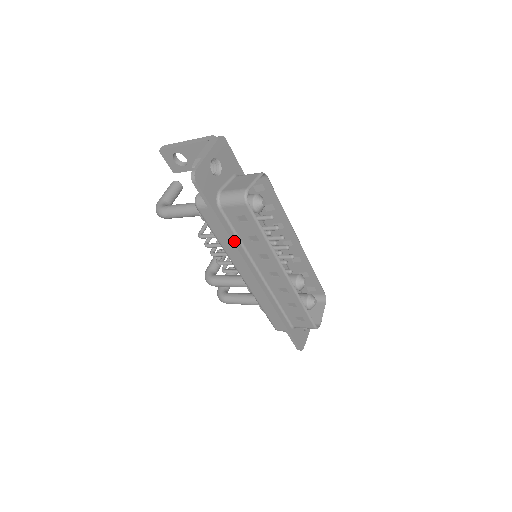
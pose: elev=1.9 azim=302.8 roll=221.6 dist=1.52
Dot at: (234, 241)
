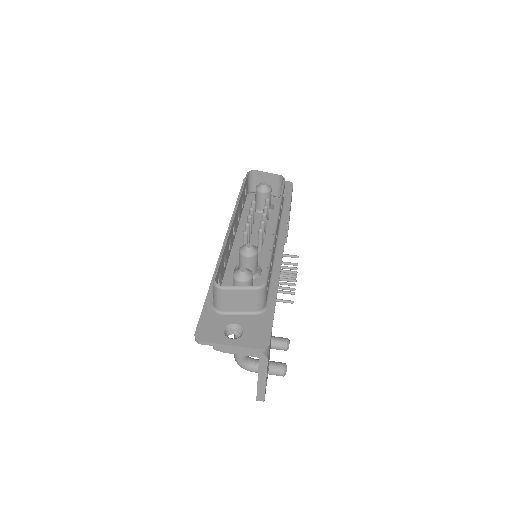
Dot at: occluded
